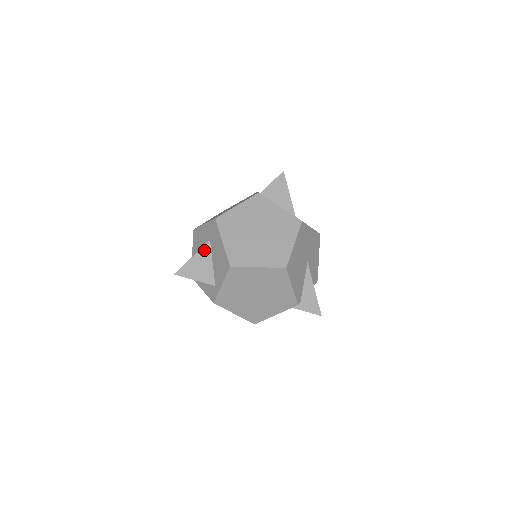
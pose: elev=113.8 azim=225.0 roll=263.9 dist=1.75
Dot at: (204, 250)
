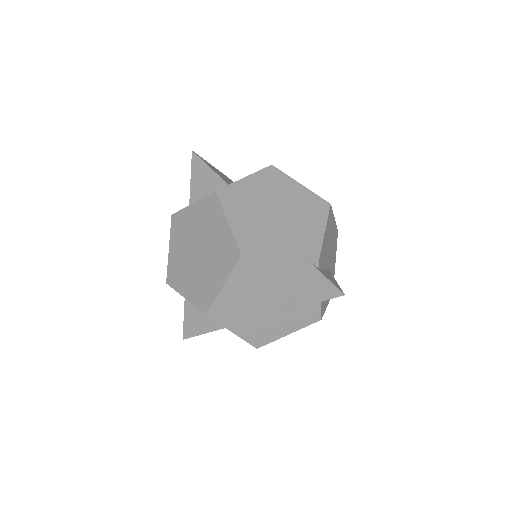
Dot at: (228, 178)
